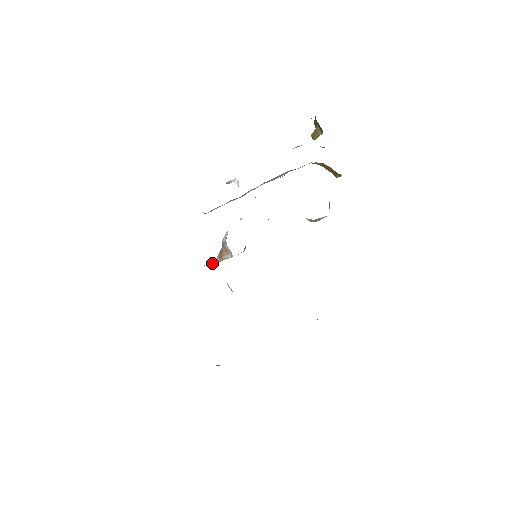
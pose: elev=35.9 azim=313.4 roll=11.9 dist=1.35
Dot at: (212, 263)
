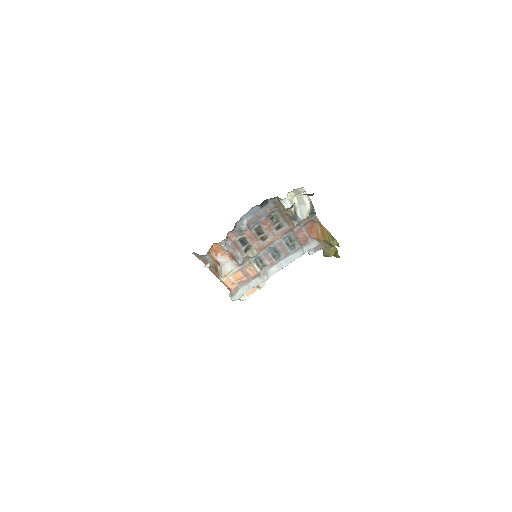
Dot at: (221, 272)
